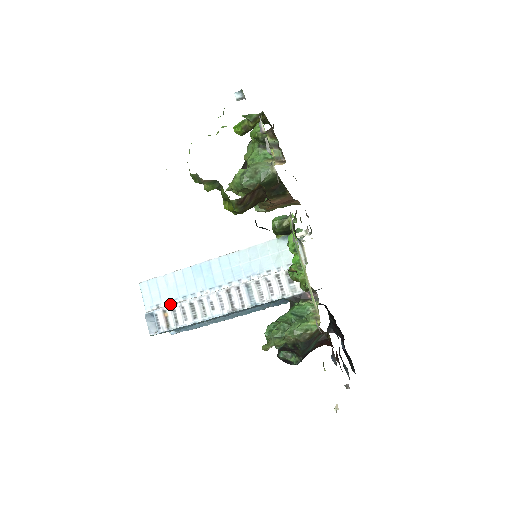
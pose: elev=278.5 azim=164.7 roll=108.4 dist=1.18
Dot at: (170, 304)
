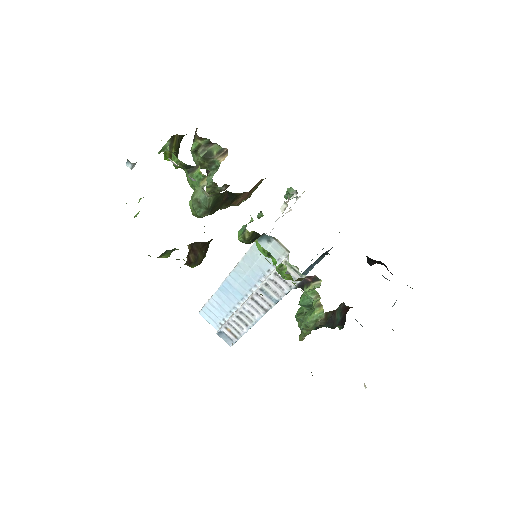
Dot at: (226, 320)
